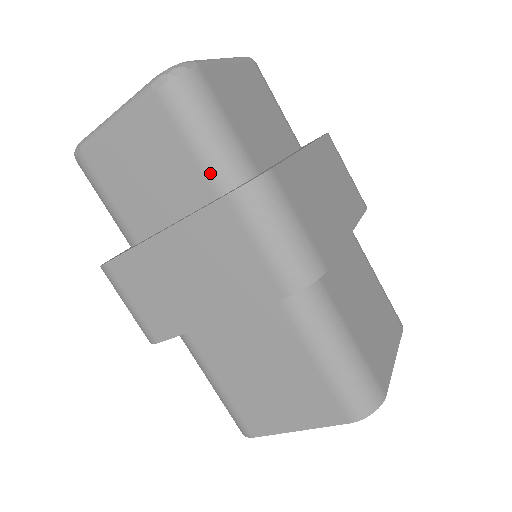
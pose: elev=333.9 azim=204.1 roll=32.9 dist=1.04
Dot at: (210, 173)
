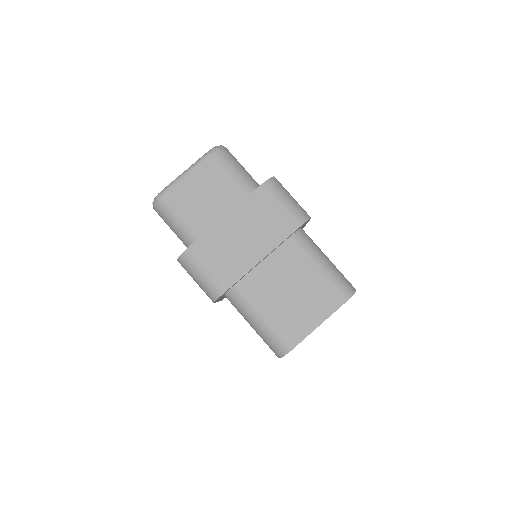
Dot at: (244, 186)
